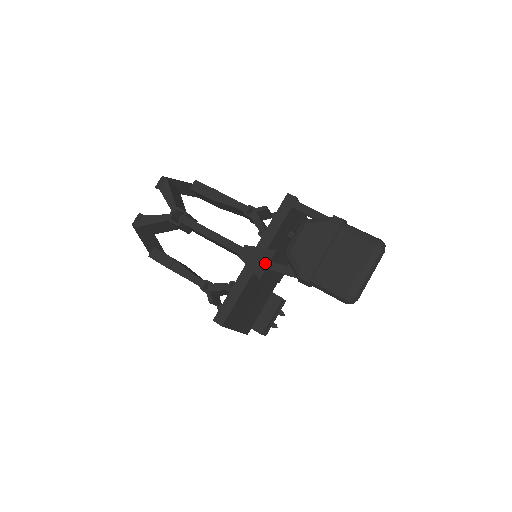
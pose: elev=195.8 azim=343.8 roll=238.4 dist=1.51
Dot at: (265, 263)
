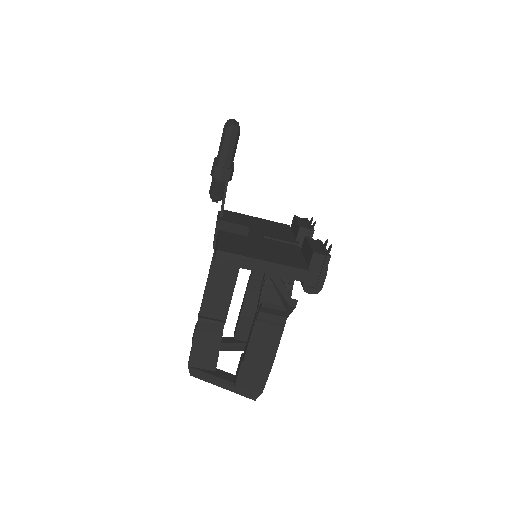
Dot at: occluded
